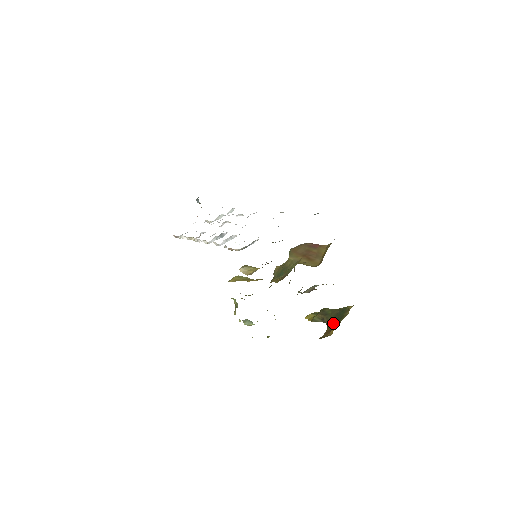
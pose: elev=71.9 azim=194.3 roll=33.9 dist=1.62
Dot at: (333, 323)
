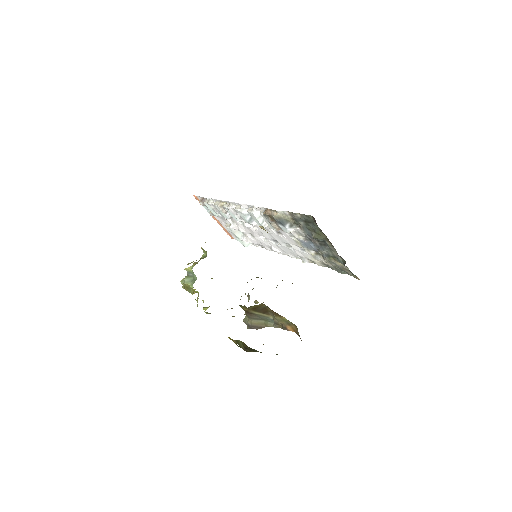
Dot at: occluded
